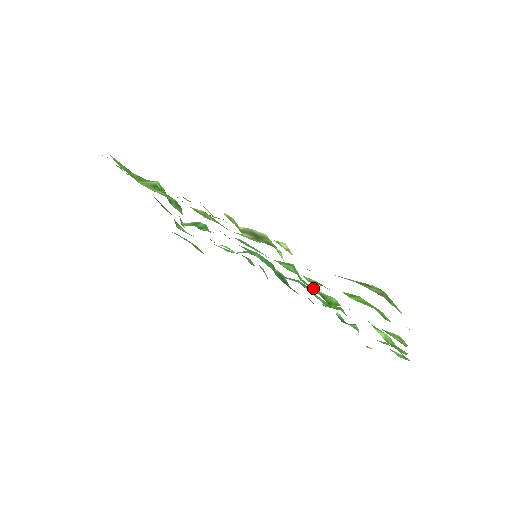
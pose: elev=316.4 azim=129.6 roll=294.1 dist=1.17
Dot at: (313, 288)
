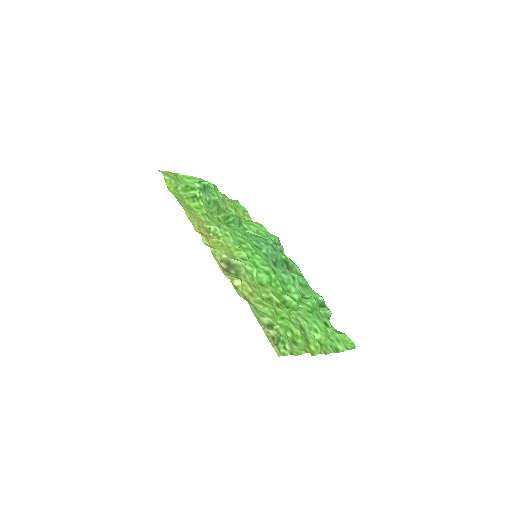
Dot at: (282, 292)
